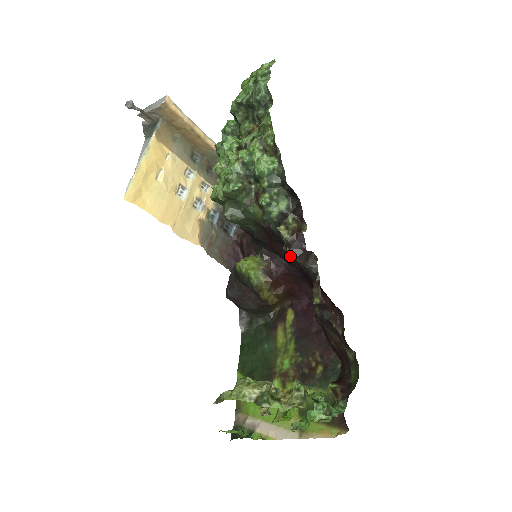
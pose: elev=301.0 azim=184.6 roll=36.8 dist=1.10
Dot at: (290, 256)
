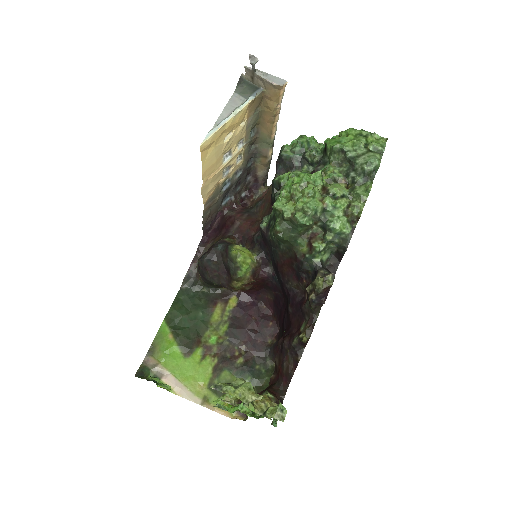
Dot at: (310, 299)
